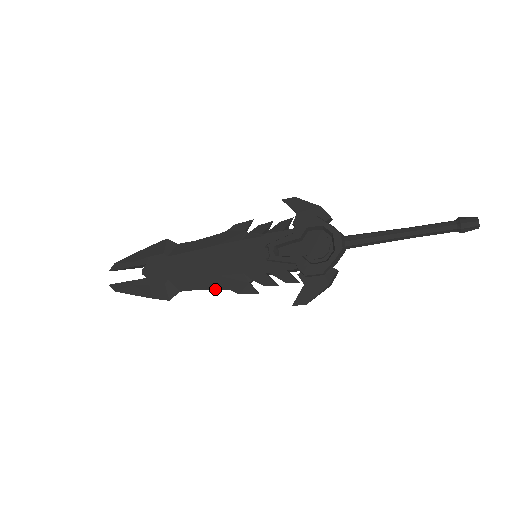
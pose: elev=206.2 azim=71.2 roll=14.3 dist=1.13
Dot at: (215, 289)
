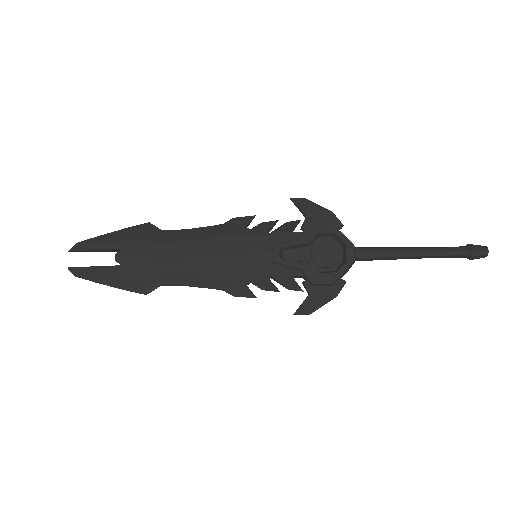
Dot at: (205, 287)
